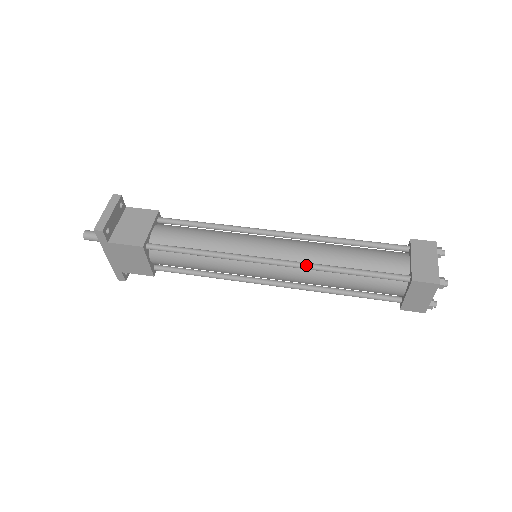
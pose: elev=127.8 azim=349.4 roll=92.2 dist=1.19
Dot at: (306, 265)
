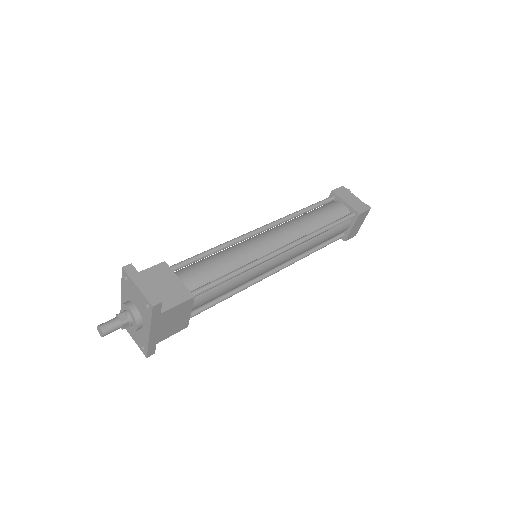
Dot at: (305, 239)
